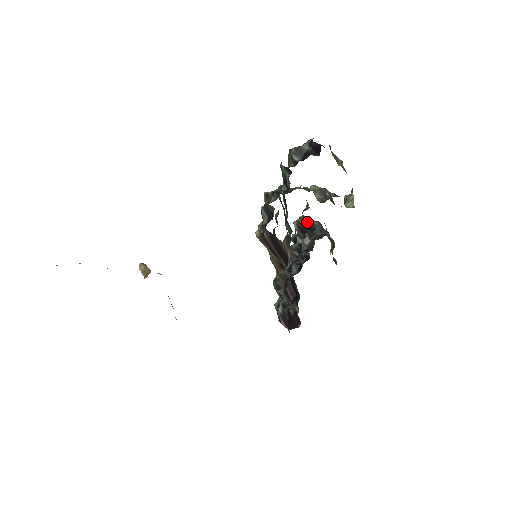
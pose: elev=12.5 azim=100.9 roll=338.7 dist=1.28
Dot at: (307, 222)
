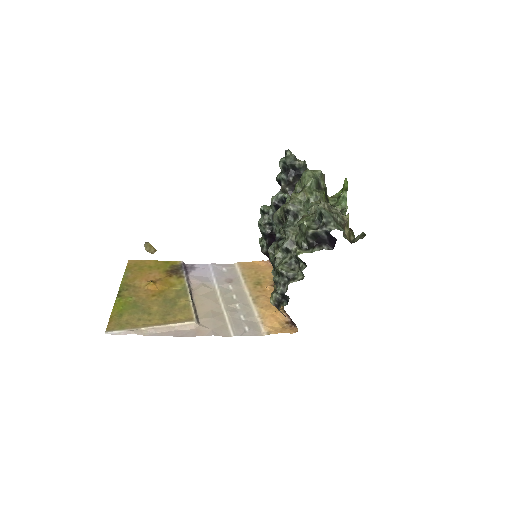
Dot at: (293, 164)
